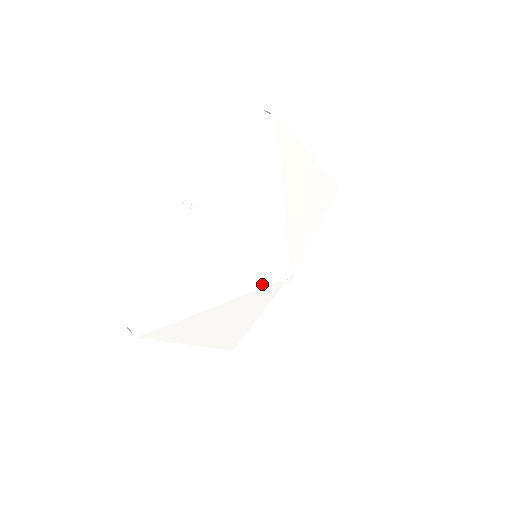
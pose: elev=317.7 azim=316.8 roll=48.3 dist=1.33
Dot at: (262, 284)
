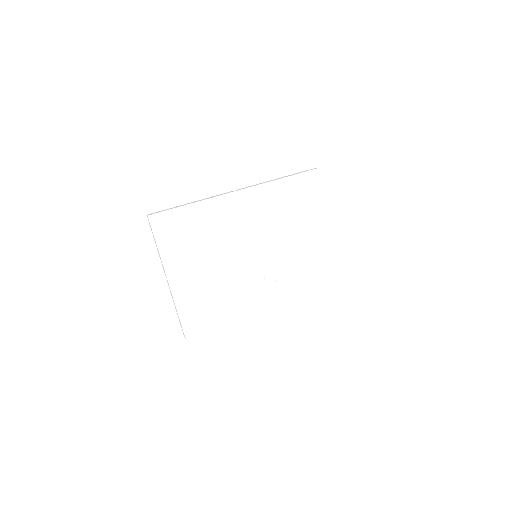
Dot at: (247, 269)
